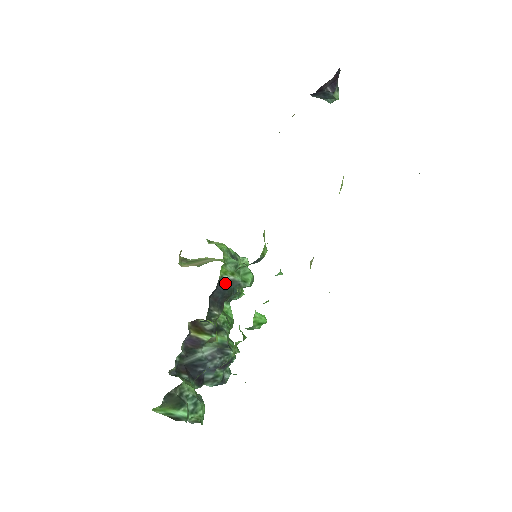
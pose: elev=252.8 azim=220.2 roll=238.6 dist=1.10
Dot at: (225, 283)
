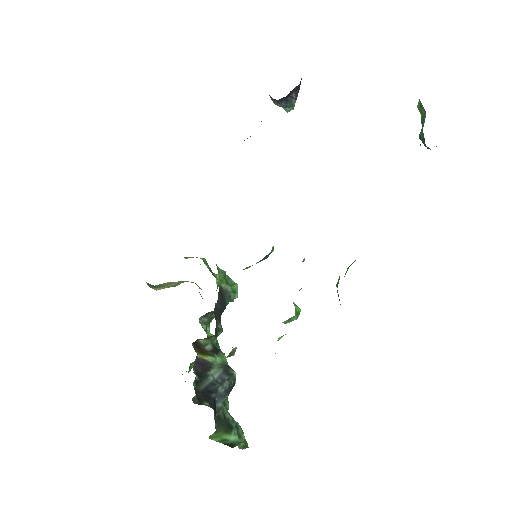
Dot at: (222, 293)
